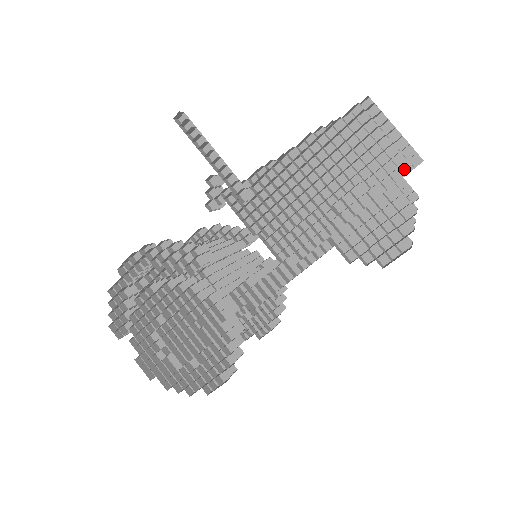
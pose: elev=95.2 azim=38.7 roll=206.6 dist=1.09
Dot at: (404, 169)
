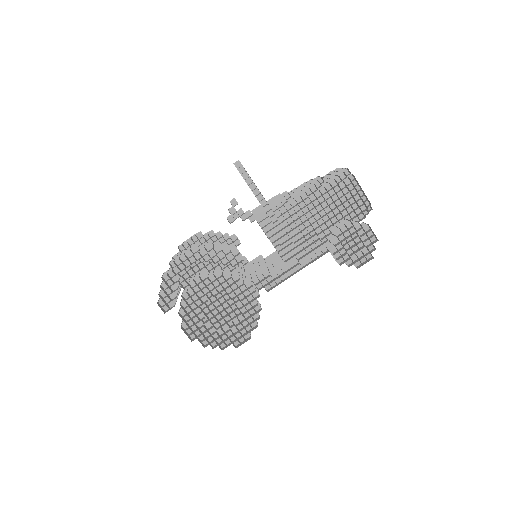
Dot at: occluded
